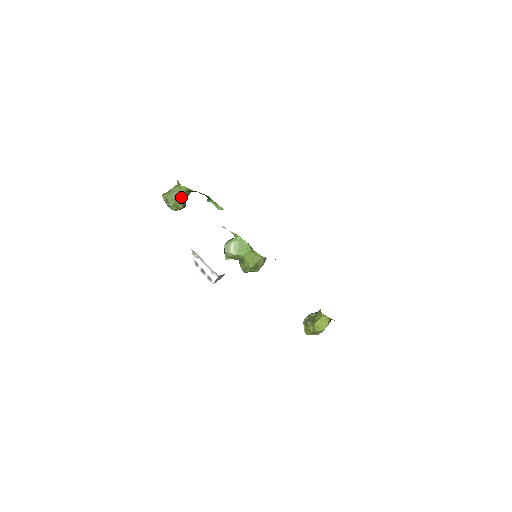
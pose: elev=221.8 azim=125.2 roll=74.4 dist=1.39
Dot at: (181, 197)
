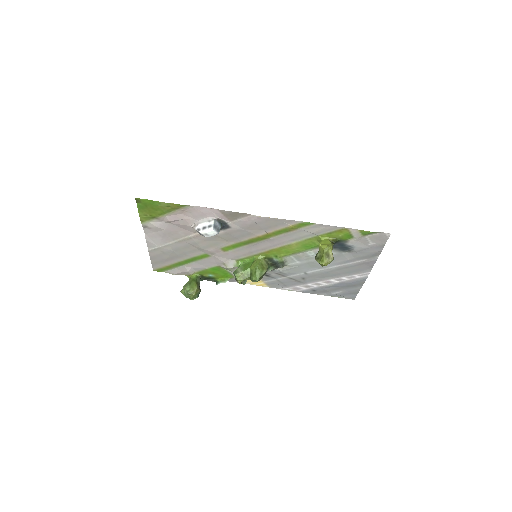
Dot at: (194, 281)
